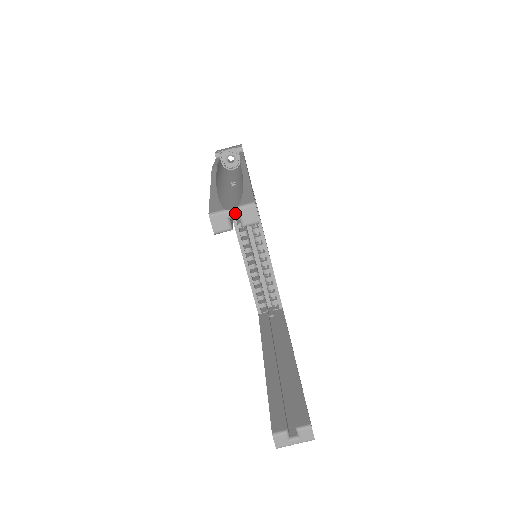
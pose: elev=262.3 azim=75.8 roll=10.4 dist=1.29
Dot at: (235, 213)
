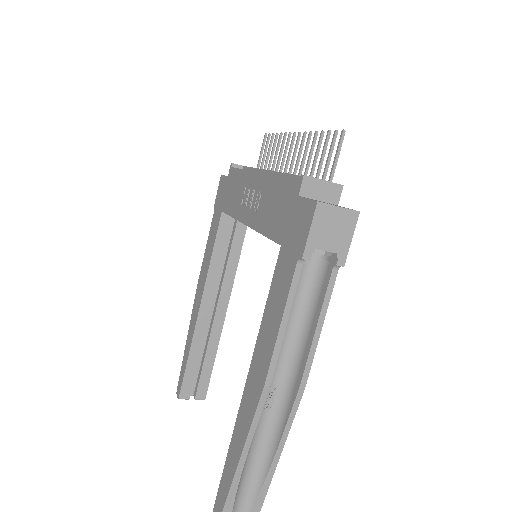
Dot at: out of frame
